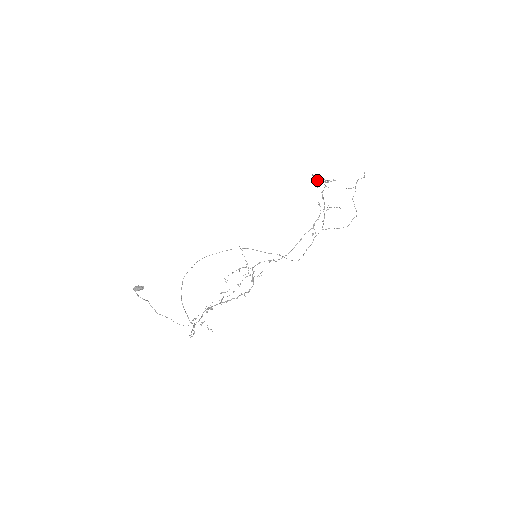
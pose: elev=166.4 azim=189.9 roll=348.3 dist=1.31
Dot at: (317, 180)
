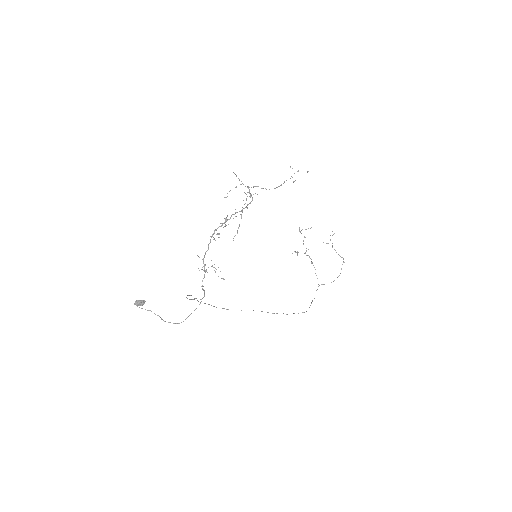
Dot at: (297, 252)
